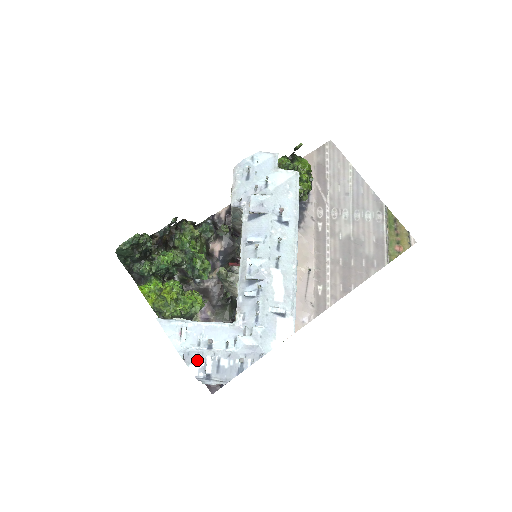
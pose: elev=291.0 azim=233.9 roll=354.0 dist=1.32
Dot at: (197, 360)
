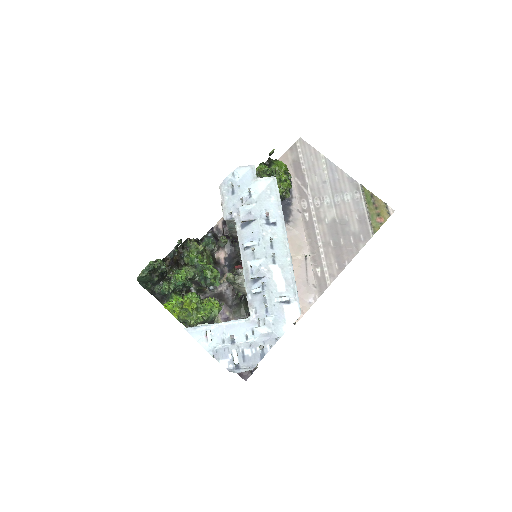
Dot at: (225, 355)
